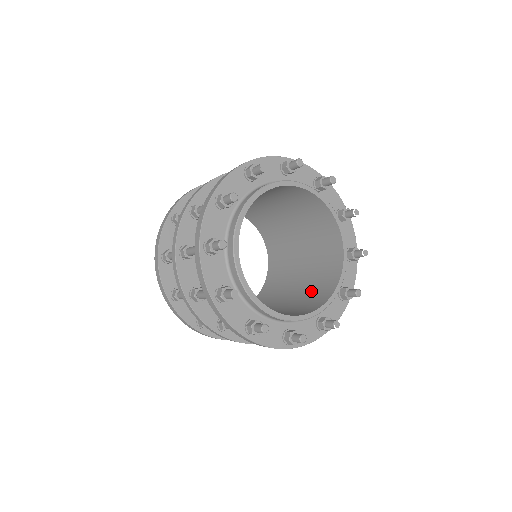
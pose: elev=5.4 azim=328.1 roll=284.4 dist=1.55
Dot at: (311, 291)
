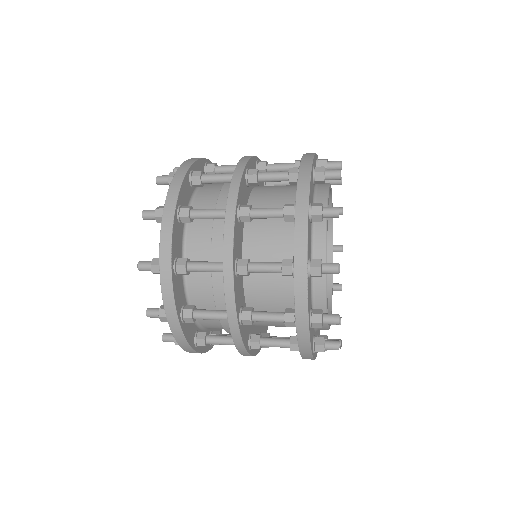
Dot at: occluded
